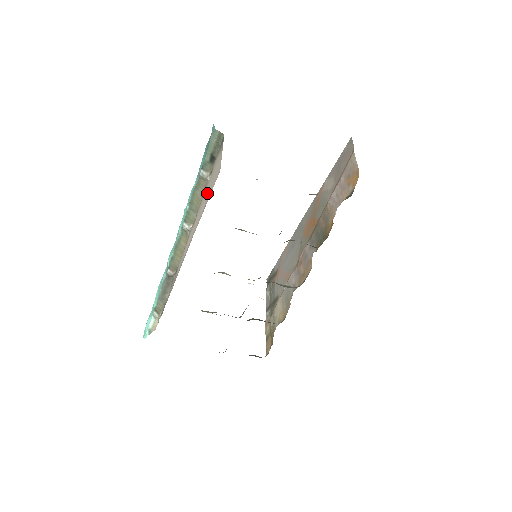
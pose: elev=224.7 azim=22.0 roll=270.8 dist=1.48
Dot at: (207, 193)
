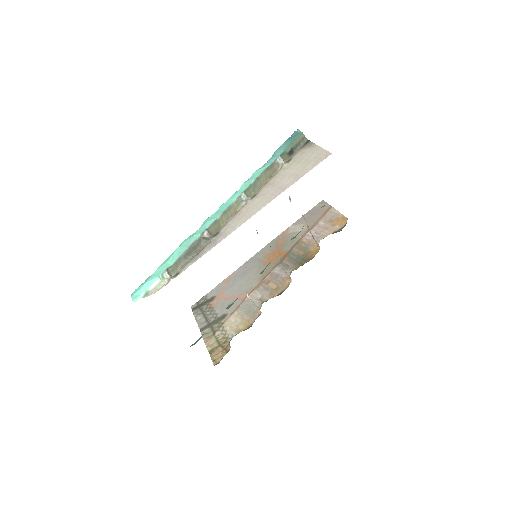
Dot at: (294, 171)
